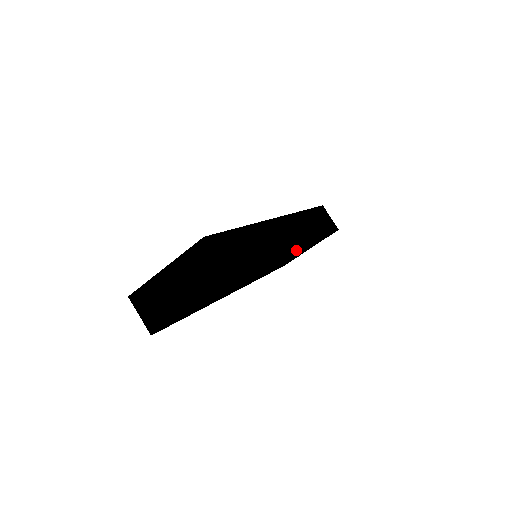
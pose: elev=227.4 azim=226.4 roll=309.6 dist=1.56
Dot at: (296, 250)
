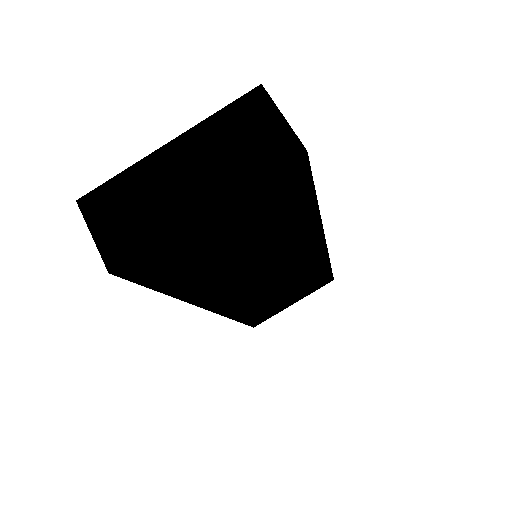
Dot at: (319, 248)
